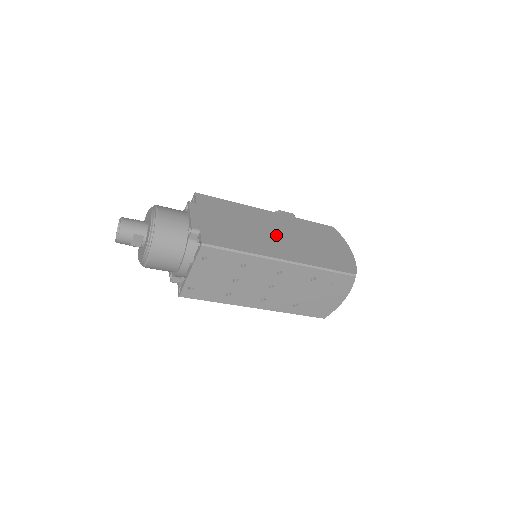
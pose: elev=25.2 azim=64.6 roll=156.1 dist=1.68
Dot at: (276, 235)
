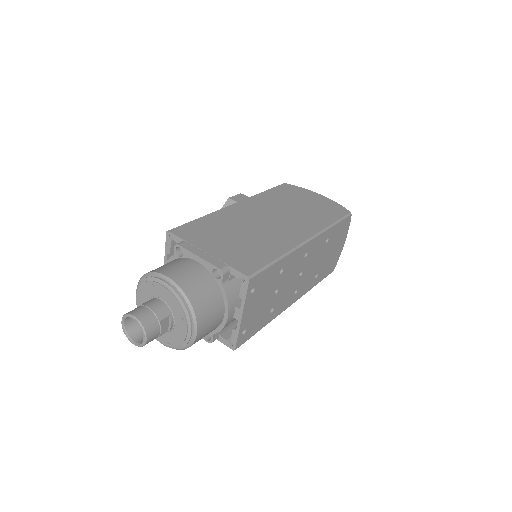
Dot at: (271, 222)
